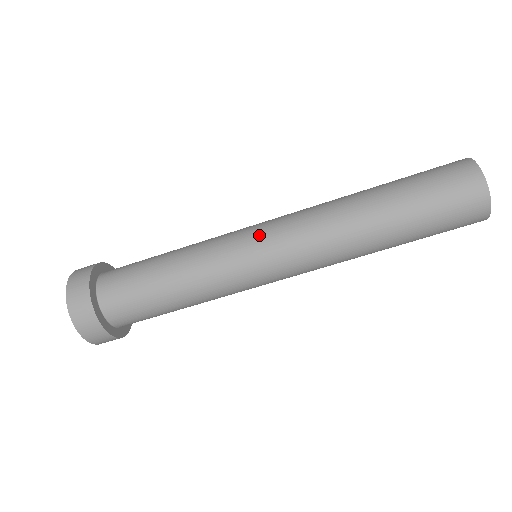
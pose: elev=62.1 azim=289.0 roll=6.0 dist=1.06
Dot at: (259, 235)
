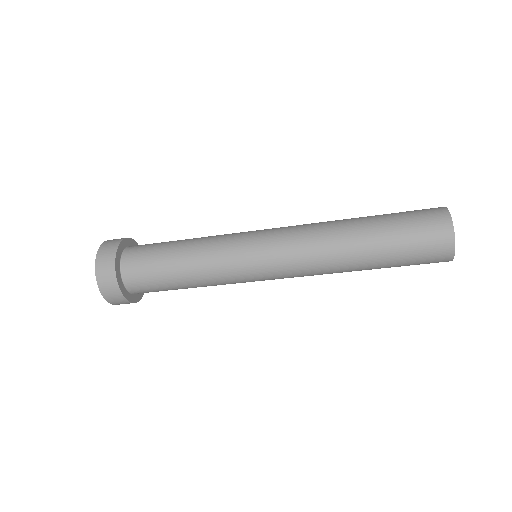
Dot at: (261, 247)
